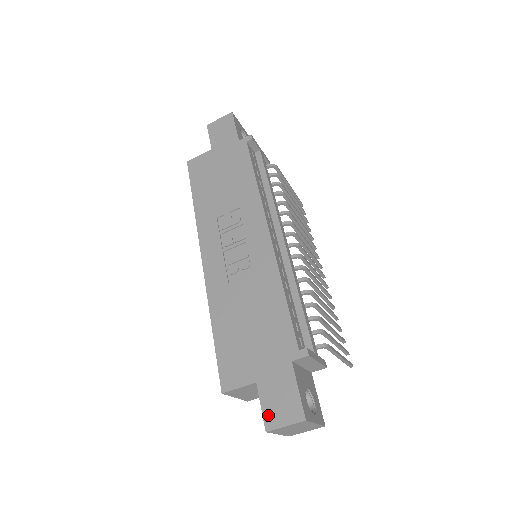
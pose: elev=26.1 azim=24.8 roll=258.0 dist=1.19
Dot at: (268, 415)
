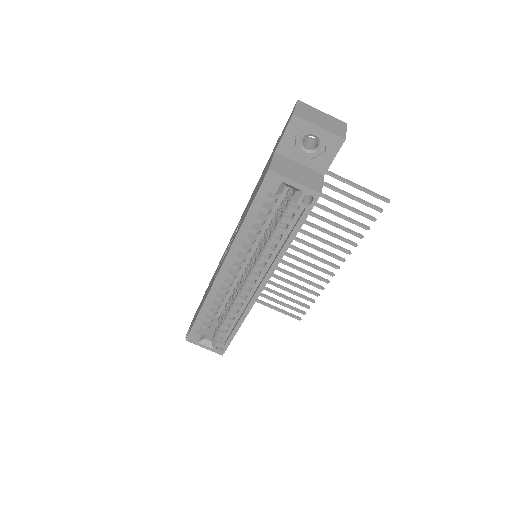
Dot at: (288, 123)
